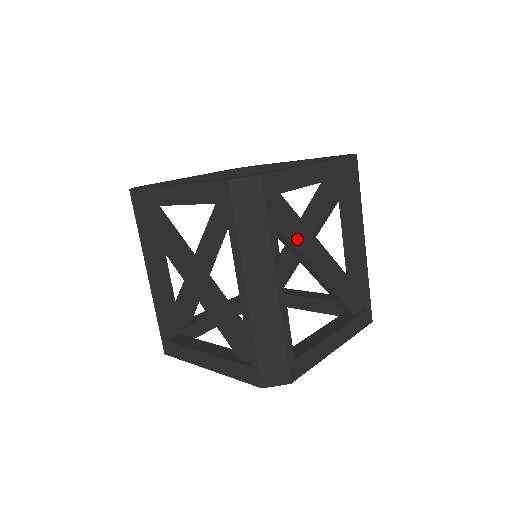
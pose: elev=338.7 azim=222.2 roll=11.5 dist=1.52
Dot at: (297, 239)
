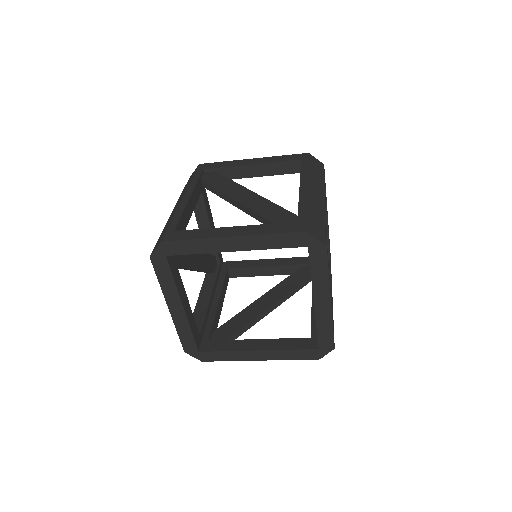
Dot at: (221, 186)
